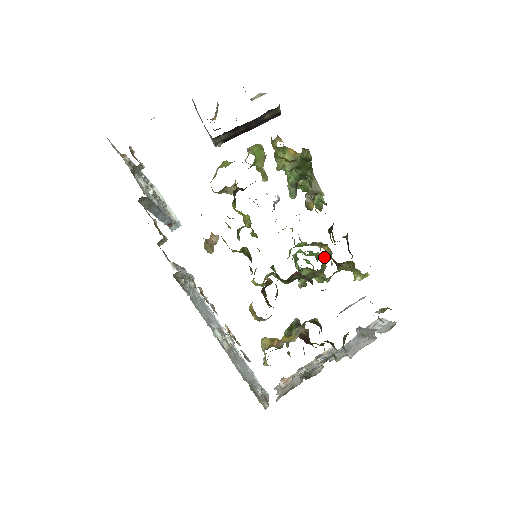
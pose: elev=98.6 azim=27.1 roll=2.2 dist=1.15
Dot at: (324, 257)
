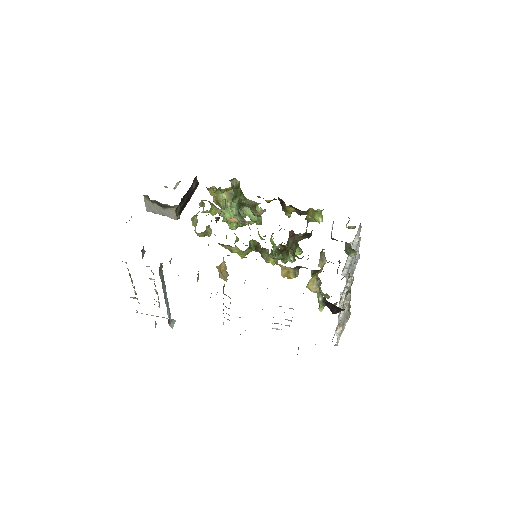
Dot at: occluded
